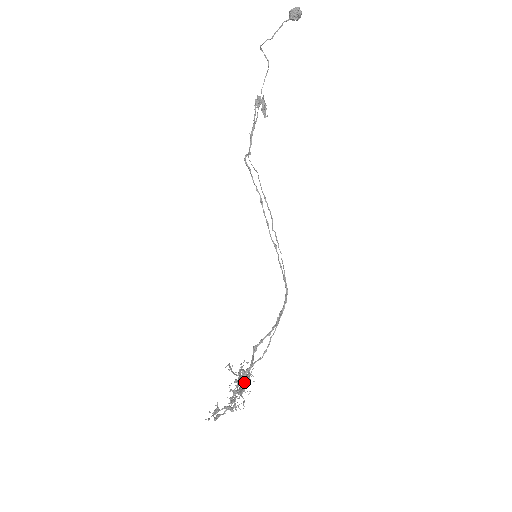
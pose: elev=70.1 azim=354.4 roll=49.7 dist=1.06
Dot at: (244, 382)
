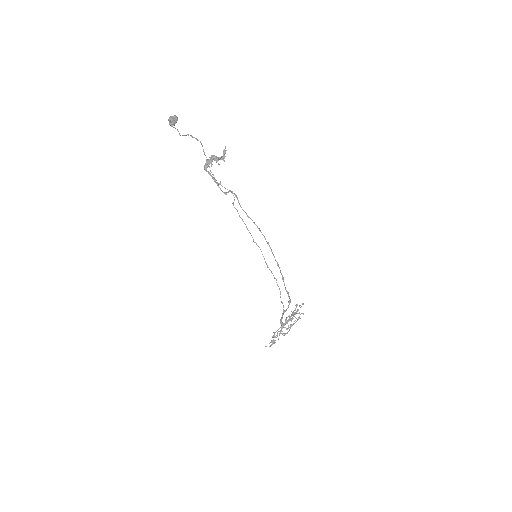
Dot at: (298, 318)
